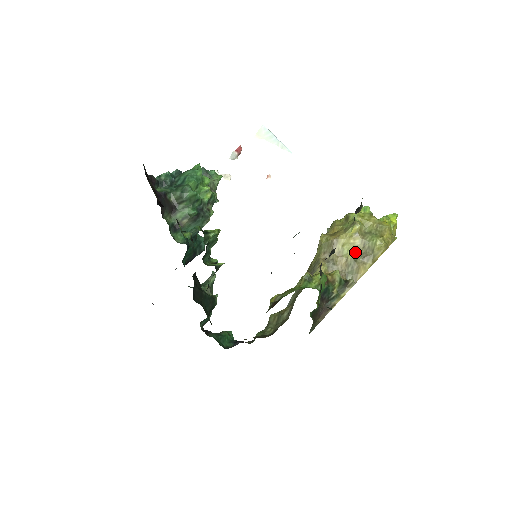
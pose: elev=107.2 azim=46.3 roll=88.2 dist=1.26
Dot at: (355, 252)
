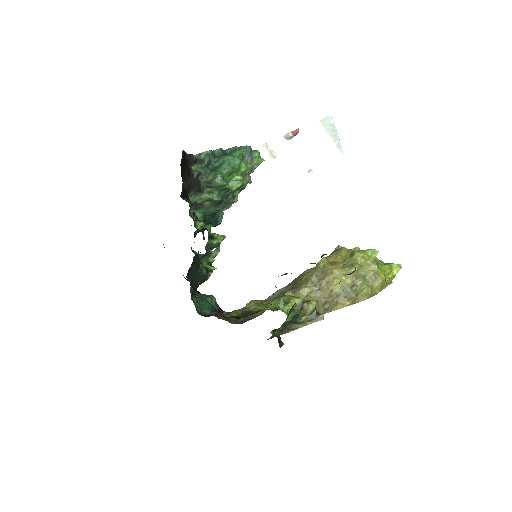
Dot at: (342, 288)
